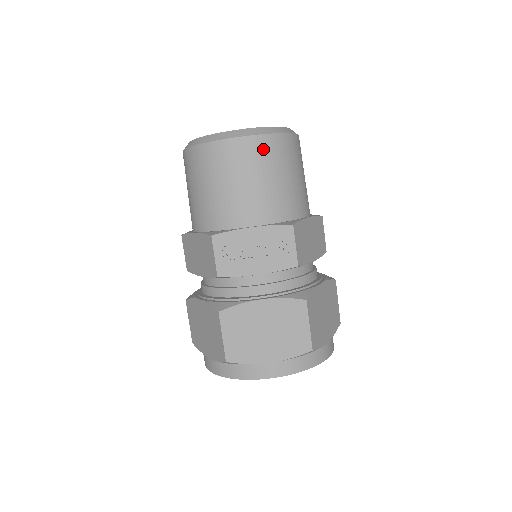
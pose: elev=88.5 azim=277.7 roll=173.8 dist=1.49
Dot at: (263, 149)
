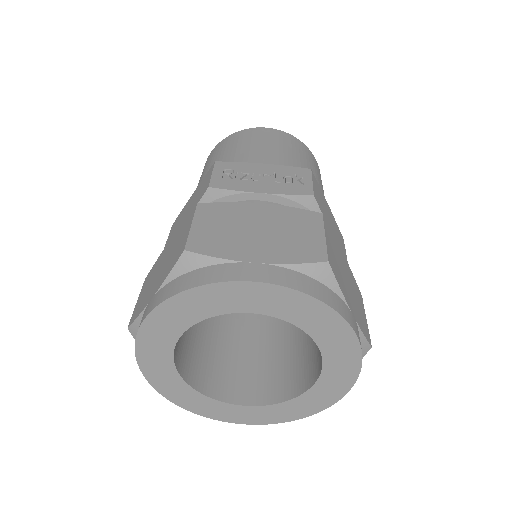
Dot at: (287, 138)
